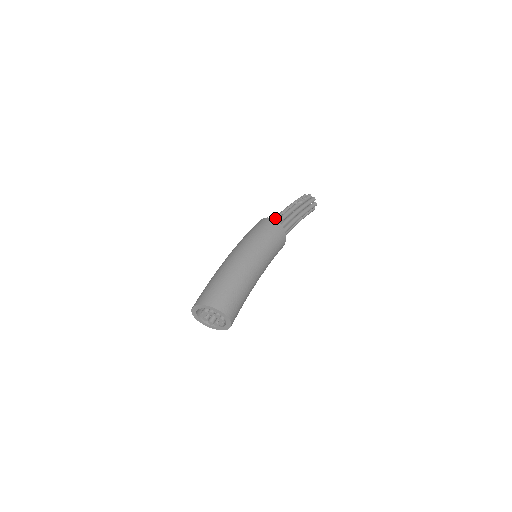
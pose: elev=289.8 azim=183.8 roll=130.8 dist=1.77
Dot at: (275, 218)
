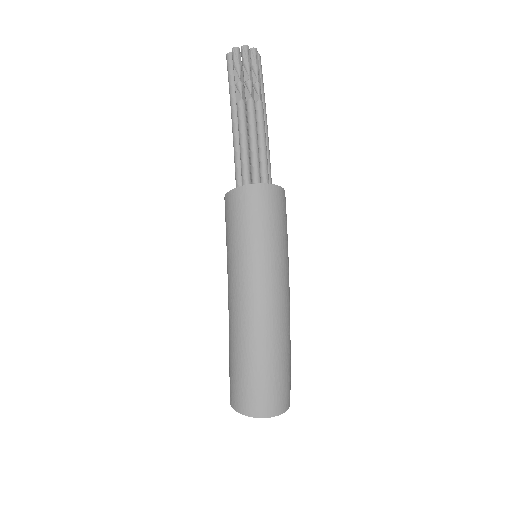
Dot at: (259, 160)
